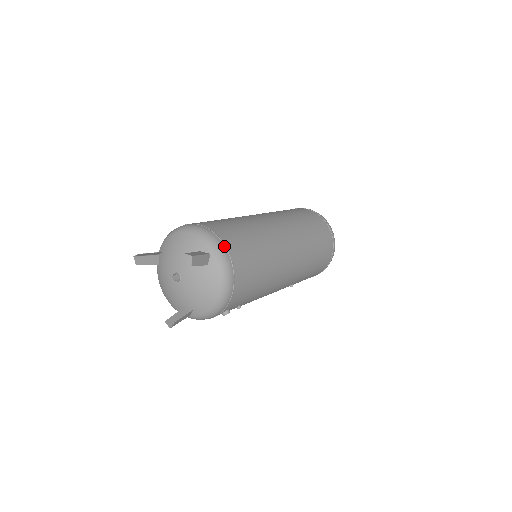
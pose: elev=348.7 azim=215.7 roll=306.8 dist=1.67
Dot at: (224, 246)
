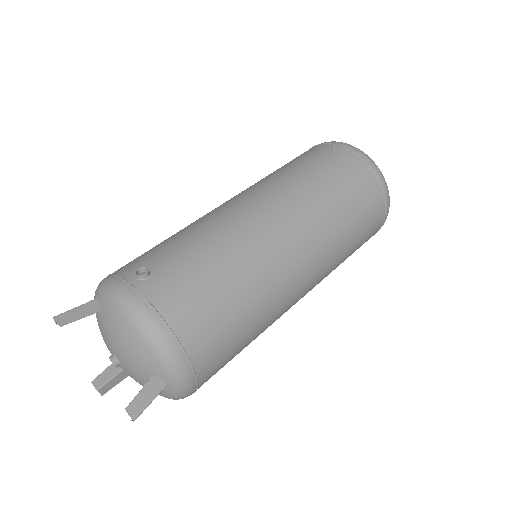
Dot at: (193, 374)
